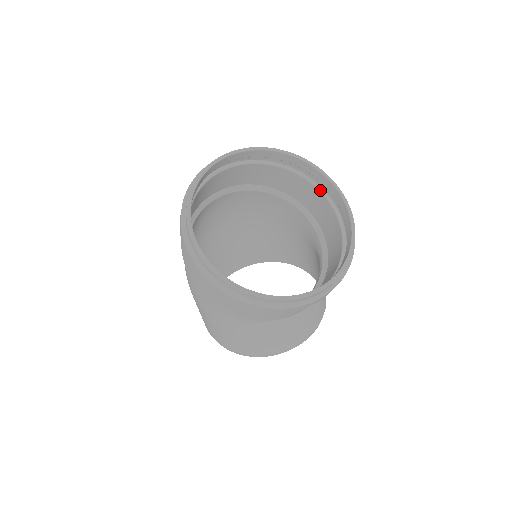
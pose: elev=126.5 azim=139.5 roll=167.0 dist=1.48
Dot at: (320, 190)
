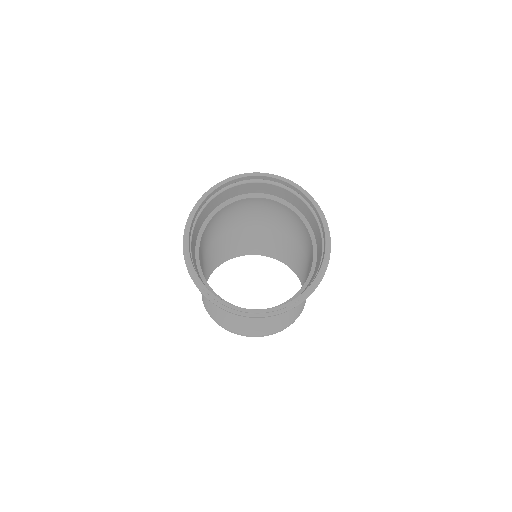
Dot at: occluded
